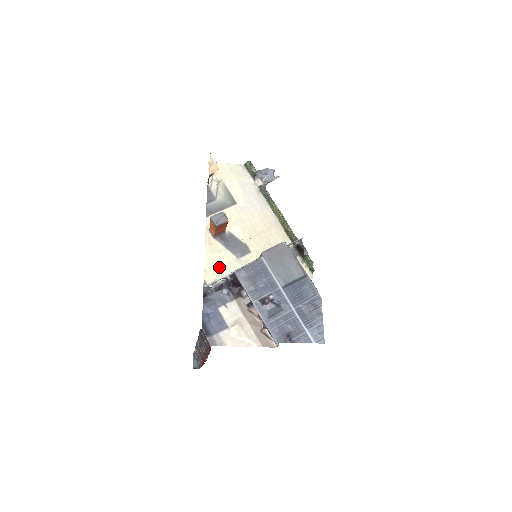
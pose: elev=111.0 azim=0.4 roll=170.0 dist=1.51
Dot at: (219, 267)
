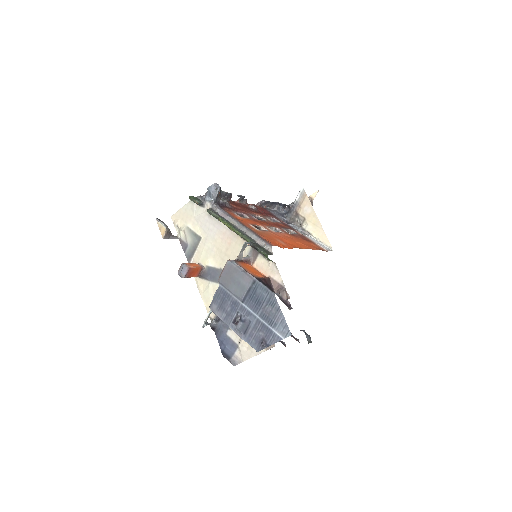
Dot at: occluded
